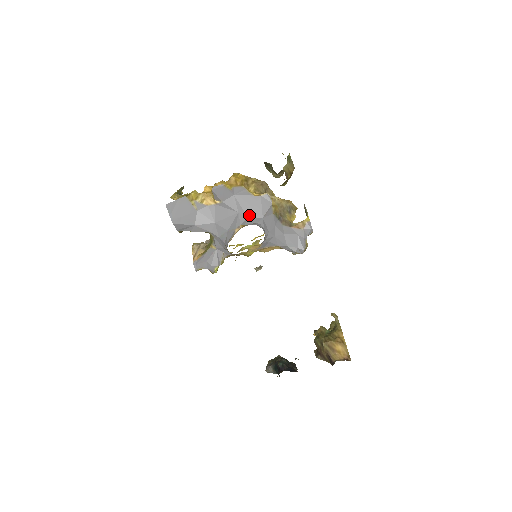
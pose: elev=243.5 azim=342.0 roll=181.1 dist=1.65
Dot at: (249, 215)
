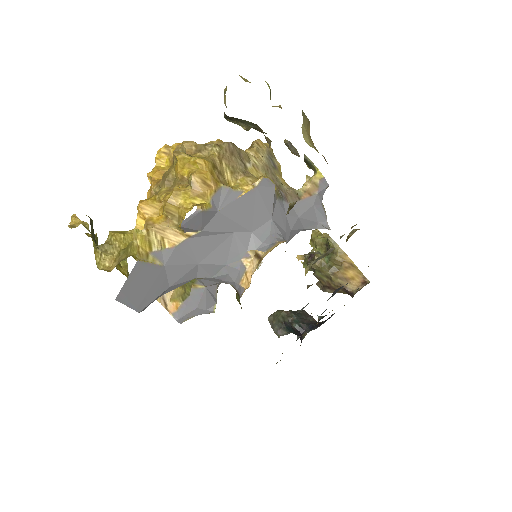
Dot at: (252, 227)
